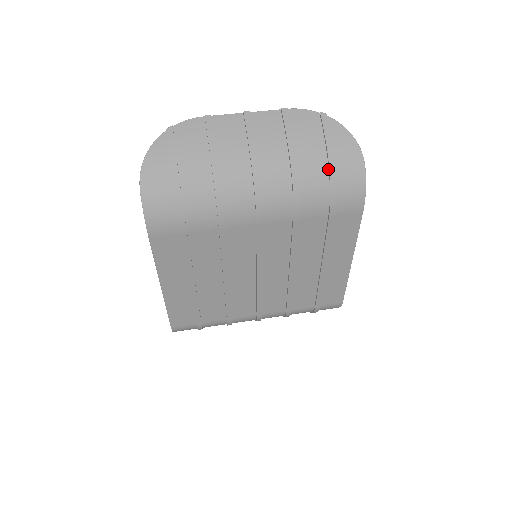
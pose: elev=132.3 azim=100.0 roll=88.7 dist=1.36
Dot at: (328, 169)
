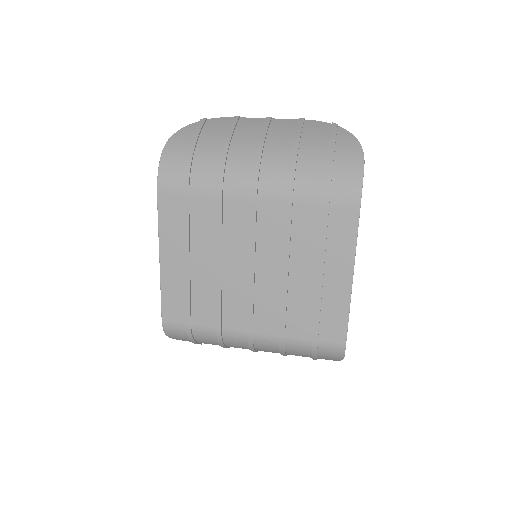
Dot at: (327, 160)
